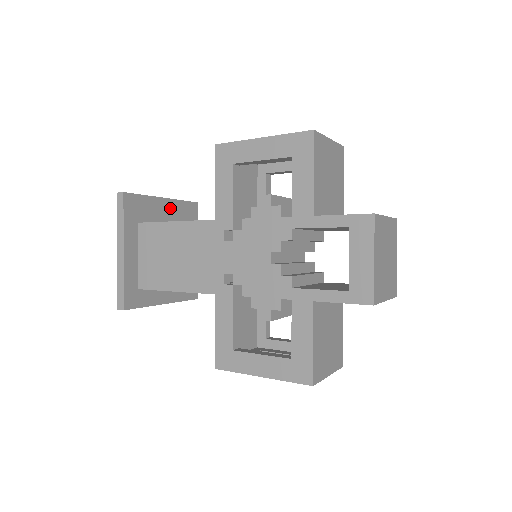
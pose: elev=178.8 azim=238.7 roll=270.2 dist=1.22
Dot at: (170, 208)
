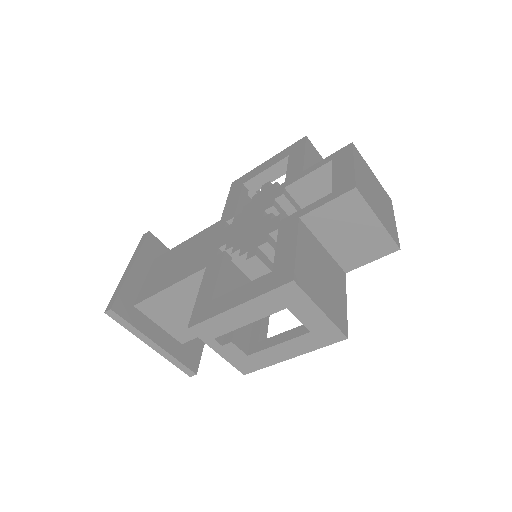
Dot at: occluded
